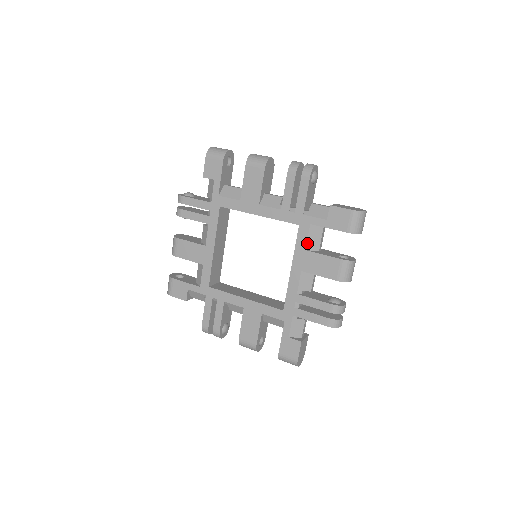
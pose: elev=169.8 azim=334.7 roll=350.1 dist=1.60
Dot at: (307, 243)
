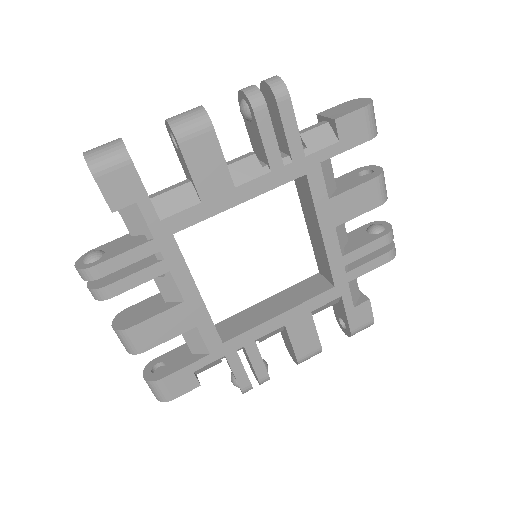
Dot at: (327, 189)
